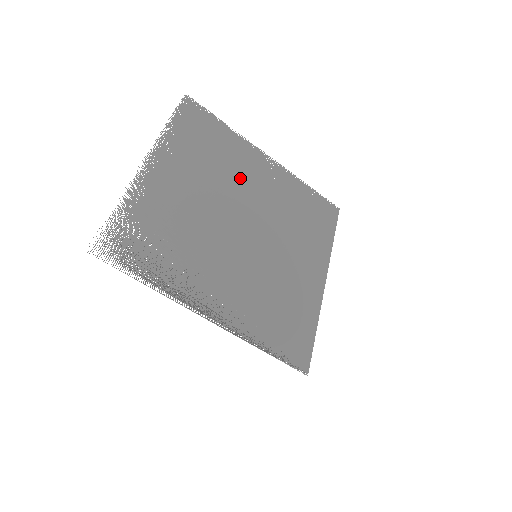
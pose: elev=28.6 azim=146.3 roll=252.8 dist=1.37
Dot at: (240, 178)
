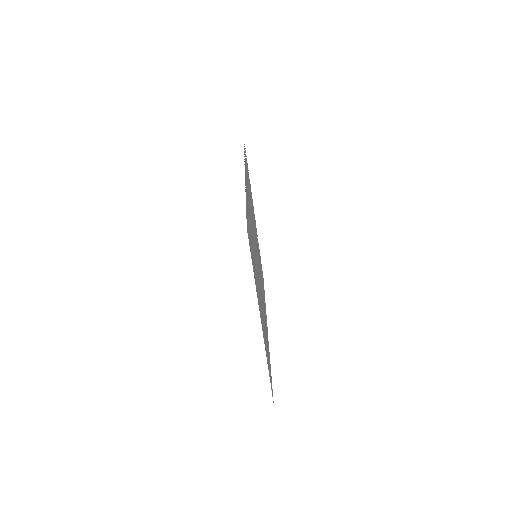
Dot at: occluded
